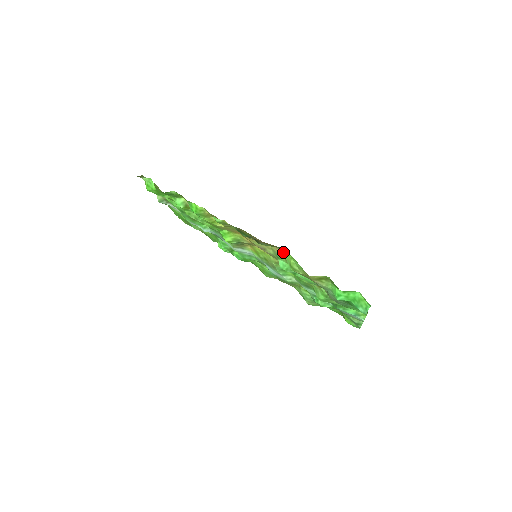
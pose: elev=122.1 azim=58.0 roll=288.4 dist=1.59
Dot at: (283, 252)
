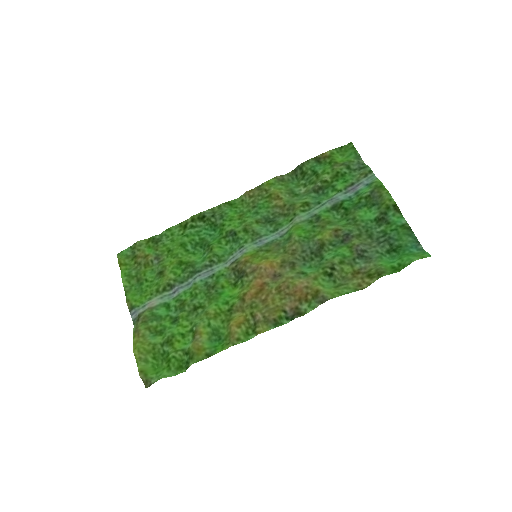
Dot at: (316, 286)
